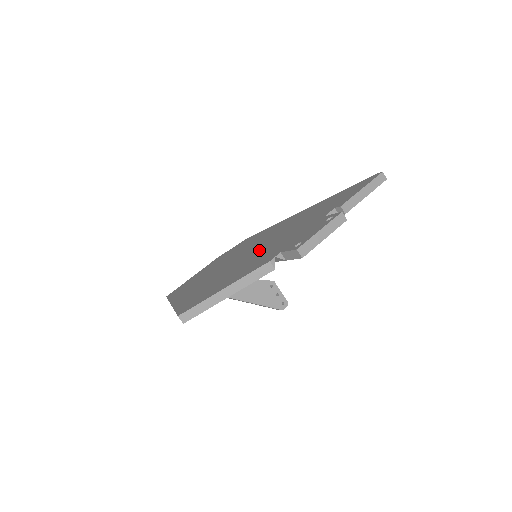
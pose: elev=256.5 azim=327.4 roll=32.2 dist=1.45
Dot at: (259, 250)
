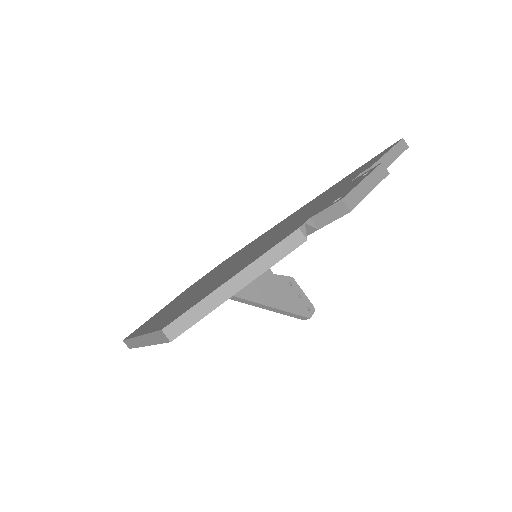
Dot at: (262, 243)
